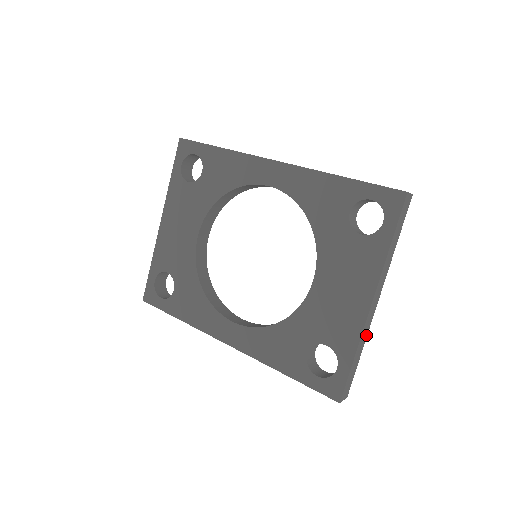
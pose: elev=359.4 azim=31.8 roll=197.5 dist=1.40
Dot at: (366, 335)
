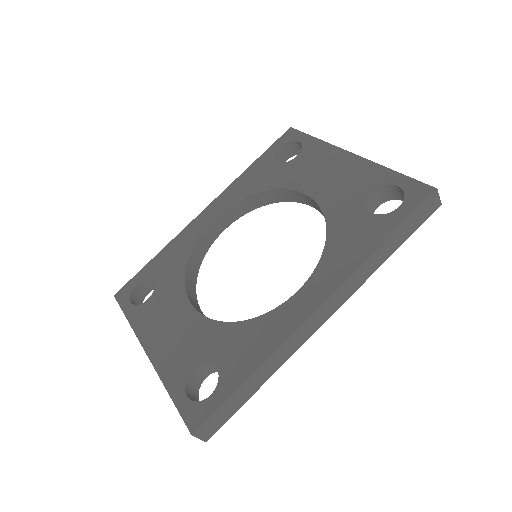
Dot at: occluded
